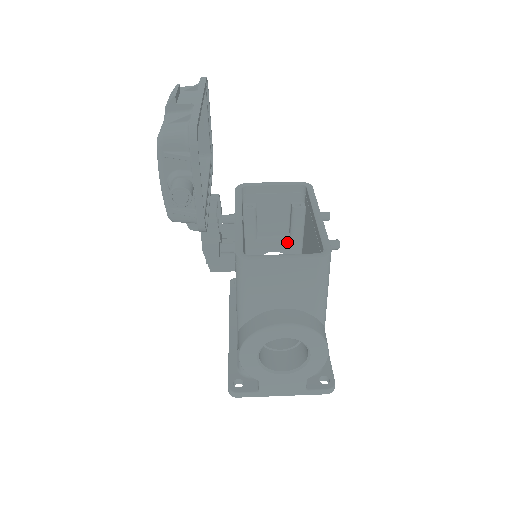
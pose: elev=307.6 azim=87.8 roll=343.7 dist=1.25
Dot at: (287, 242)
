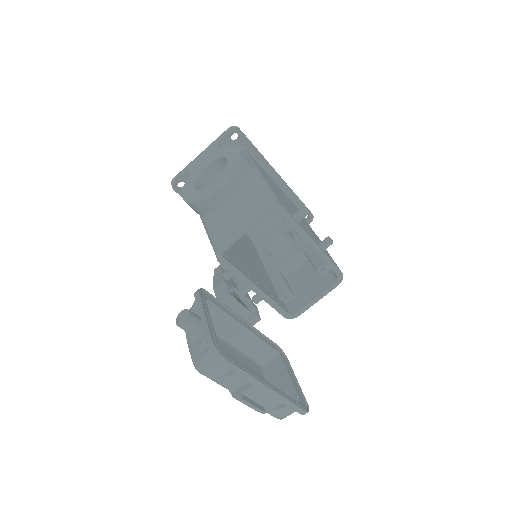
Dot at: occluded
